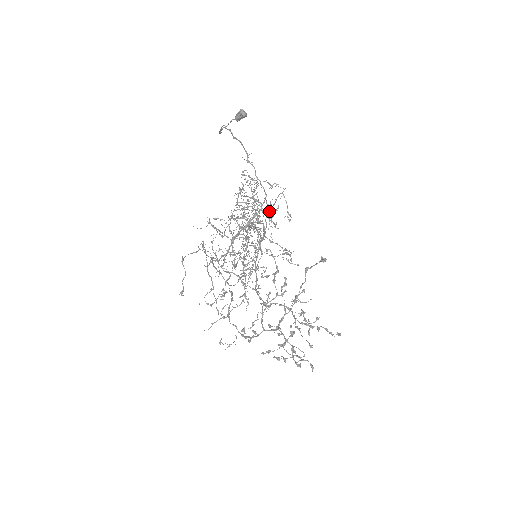
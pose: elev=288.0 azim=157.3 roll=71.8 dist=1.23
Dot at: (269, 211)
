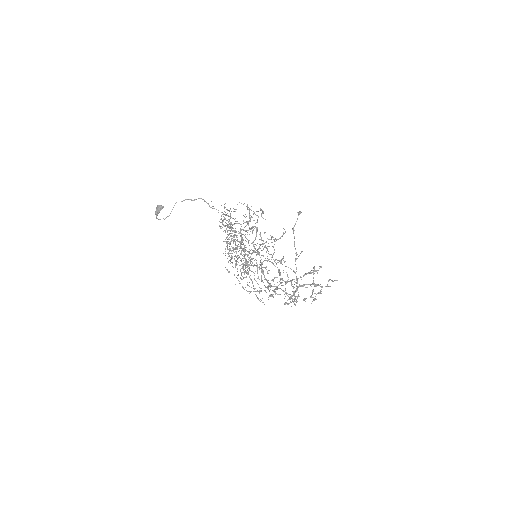
Dot at: (247, 221)
